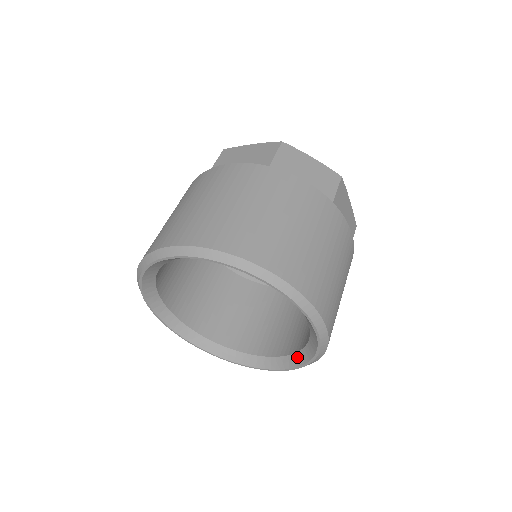
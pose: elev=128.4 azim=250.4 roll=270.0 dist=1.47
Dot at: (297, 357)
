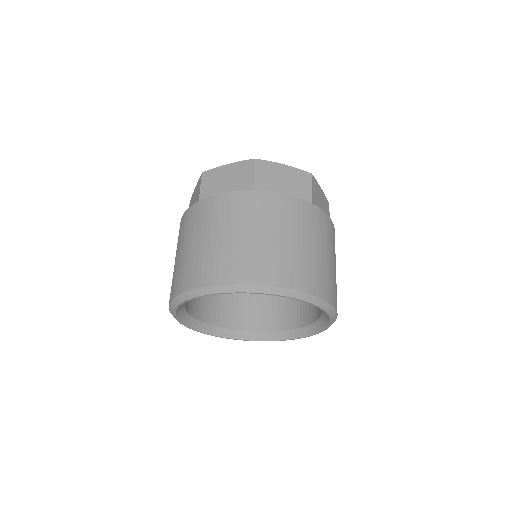
Dot at: (312, 328)
